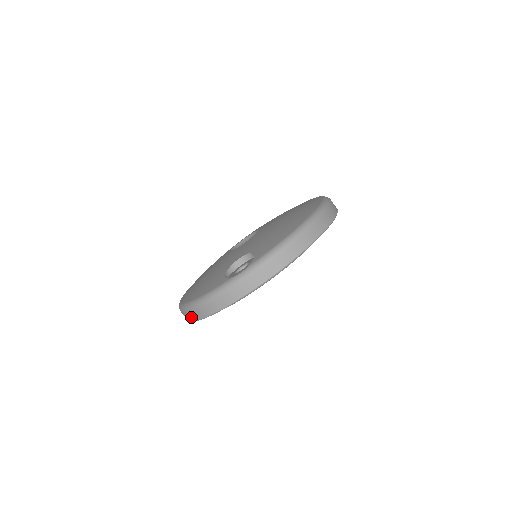
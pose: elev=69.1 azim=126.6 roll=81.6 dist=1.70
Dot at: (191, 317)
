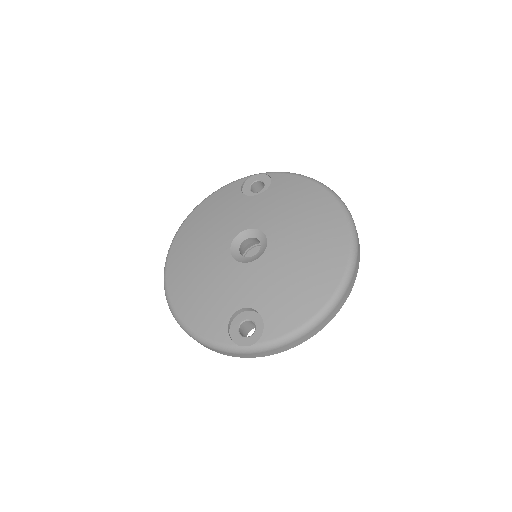
Dot at: occluded
